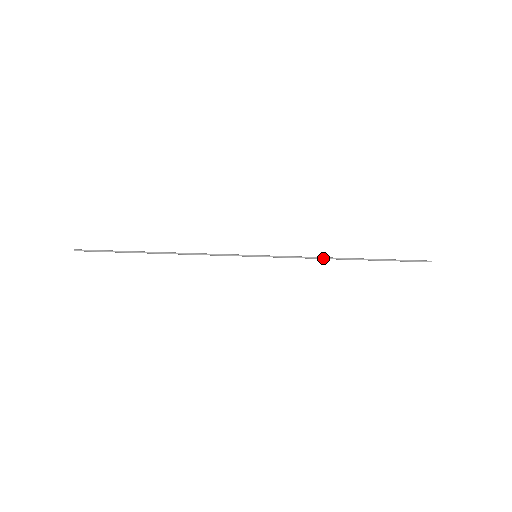
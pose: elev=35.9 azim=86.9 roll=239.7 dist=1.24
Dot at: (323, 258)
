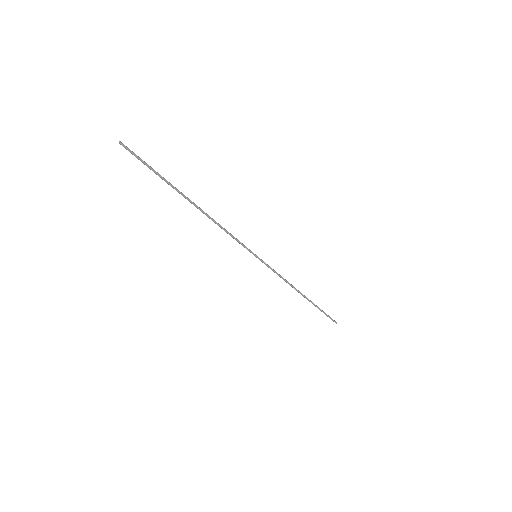
Dot at: (291, 285)
